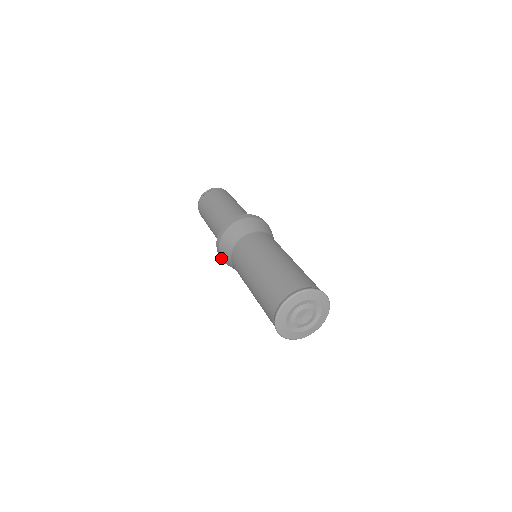
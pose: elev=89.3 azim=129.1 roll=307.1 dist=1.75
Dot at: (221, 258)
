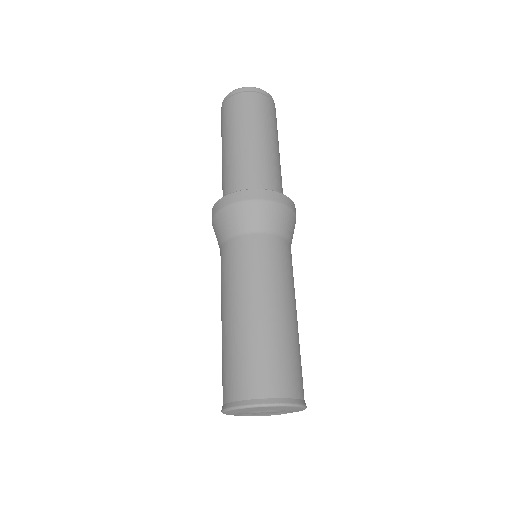
Dot at: occluded
